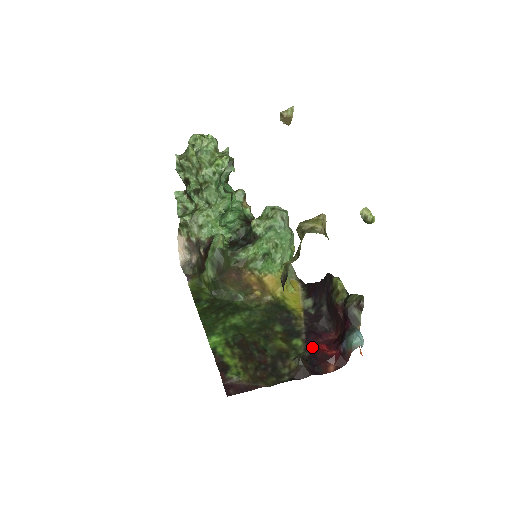
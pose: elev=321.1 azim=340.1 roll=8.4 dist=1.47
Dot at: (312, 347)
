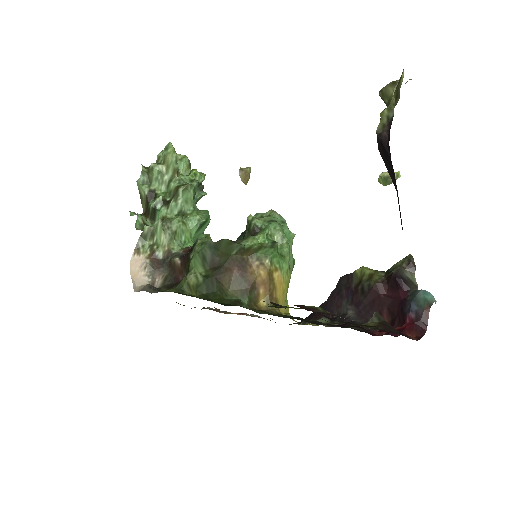
Dot at: occluded
